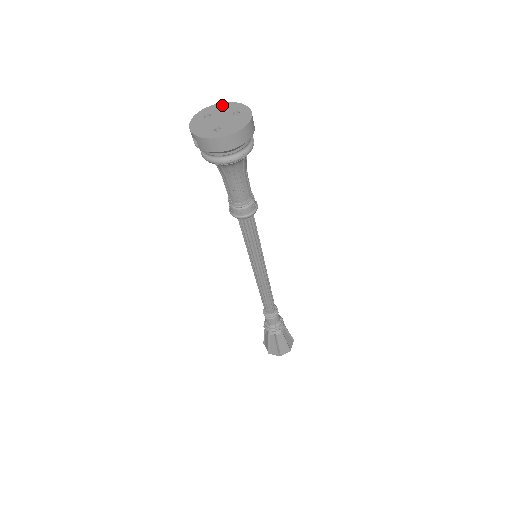
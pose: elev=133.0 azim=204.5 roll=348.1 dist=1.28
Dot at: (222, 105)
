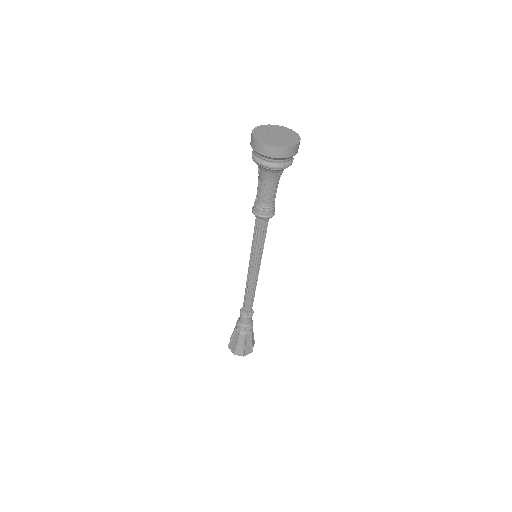
Dot at: (287, 129)
